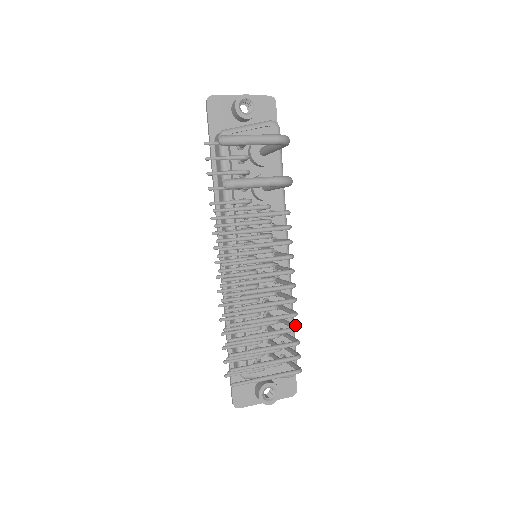
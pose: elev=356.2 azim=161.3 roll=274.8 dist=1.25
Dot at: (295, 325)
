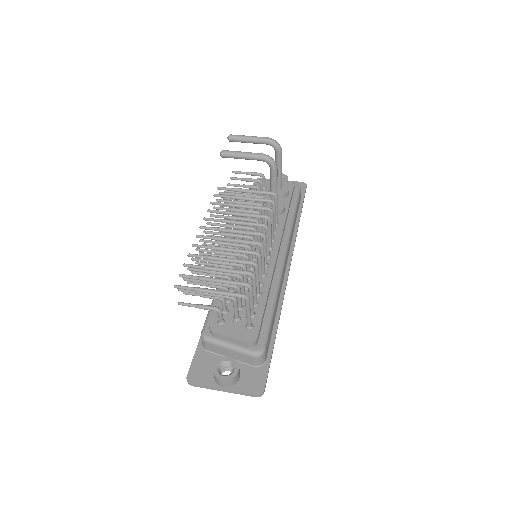
Dot at: (256, 265)
